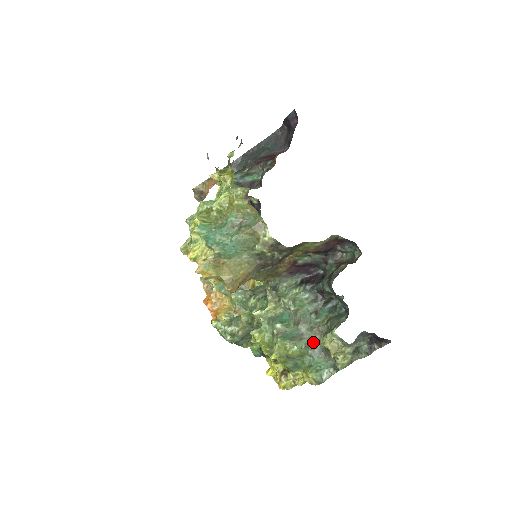
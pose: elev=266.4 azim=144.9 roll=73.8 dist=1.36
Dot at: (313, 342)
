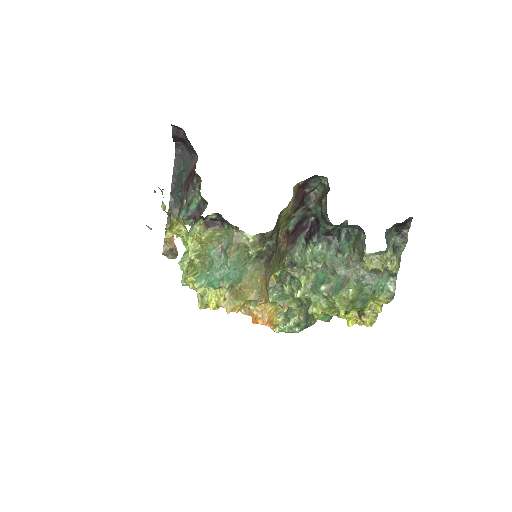
Dot at: (358, 274)
